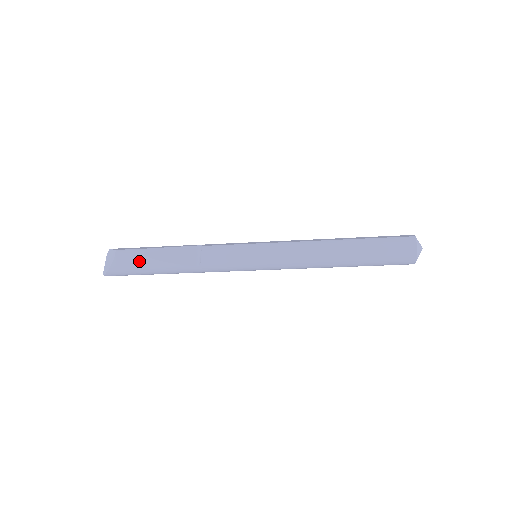
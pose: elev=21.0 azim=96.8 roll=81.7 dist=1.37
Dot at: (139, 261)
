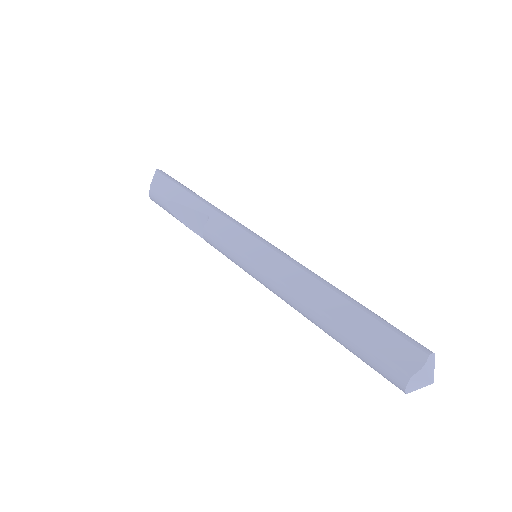
Dot at: (164, 209)
